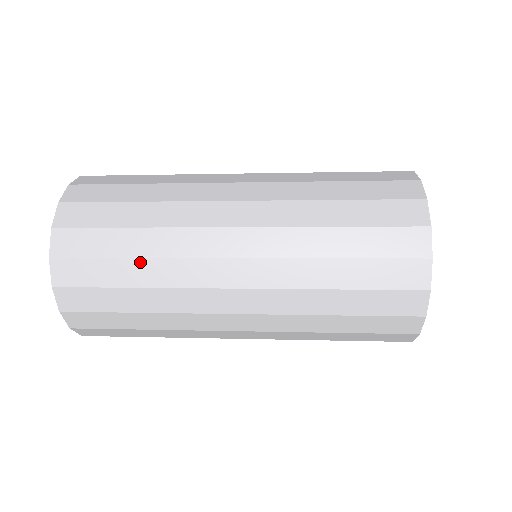
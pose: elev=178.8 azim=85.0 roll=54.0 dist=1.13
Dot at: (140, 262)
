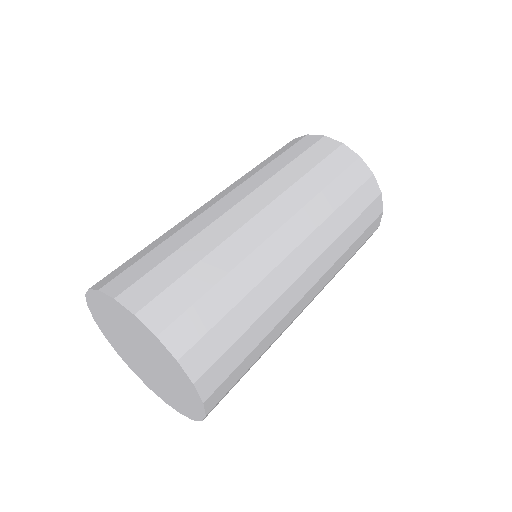
Dot at: occluded
